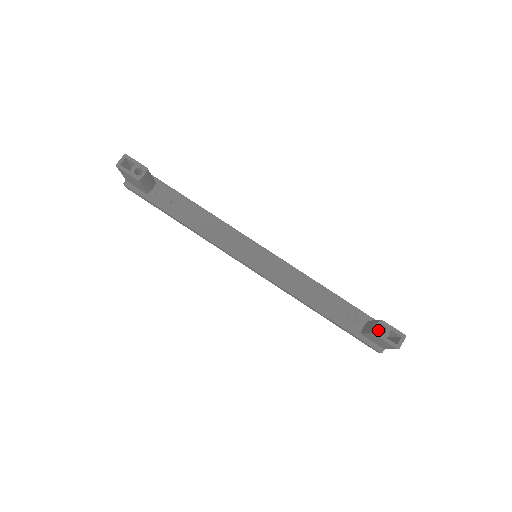
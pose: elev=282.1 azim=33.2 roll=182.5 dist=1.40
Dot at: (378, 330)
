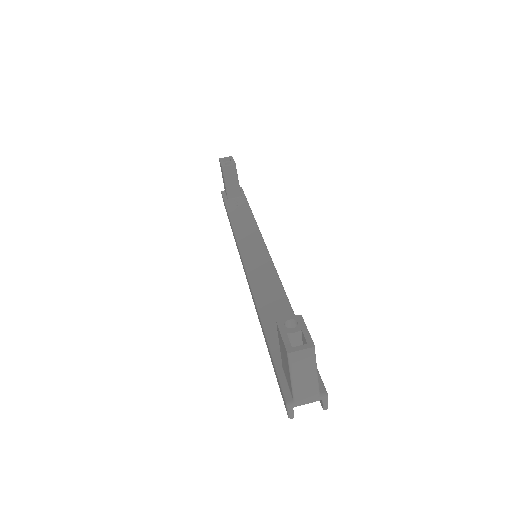
Dot at: occluded
